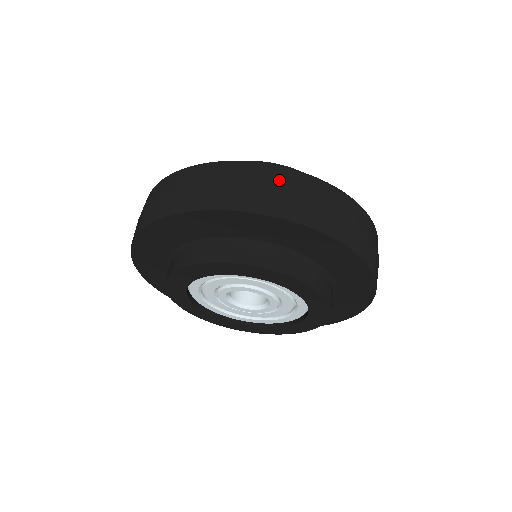
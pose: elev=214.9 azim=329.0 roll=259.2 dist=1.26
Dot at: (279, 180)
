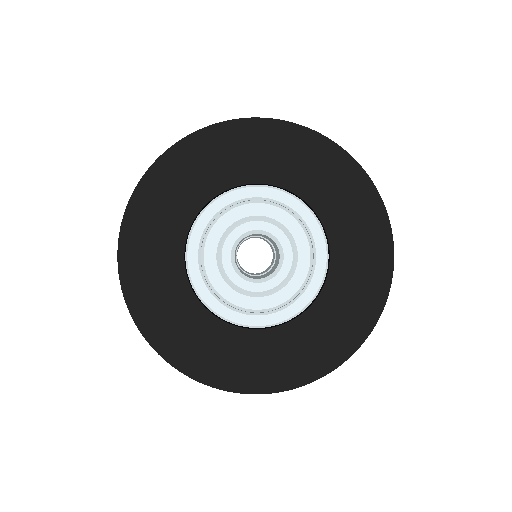
Dot at: occluded
